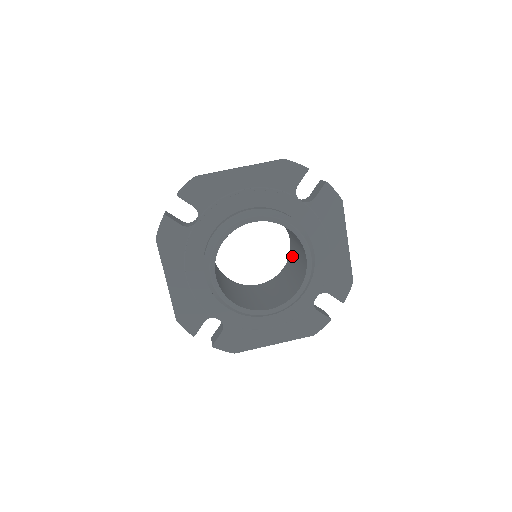
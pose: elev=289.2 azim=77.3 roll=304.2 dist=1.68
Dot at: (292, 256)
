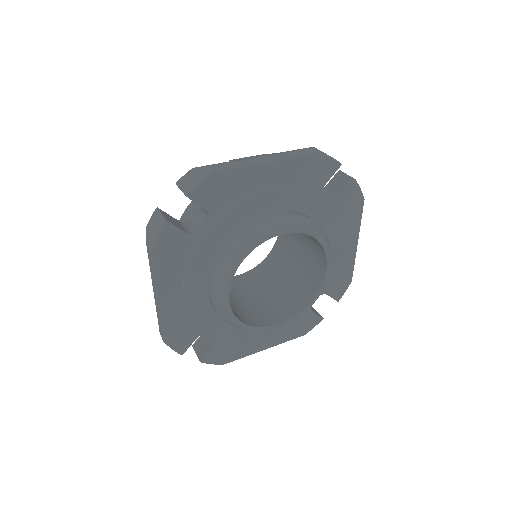
Dot at: (284, 247)
